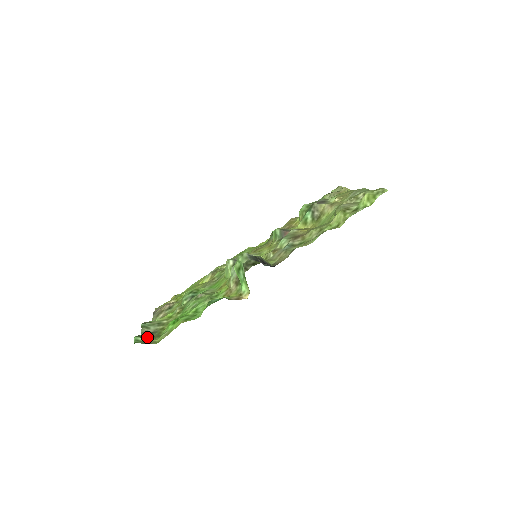
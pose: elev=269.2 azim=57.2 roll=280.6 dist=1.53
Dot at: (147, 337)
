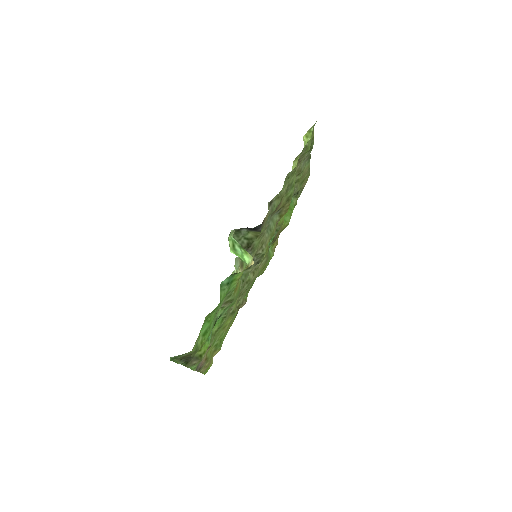
Dot at: (183, 355)
